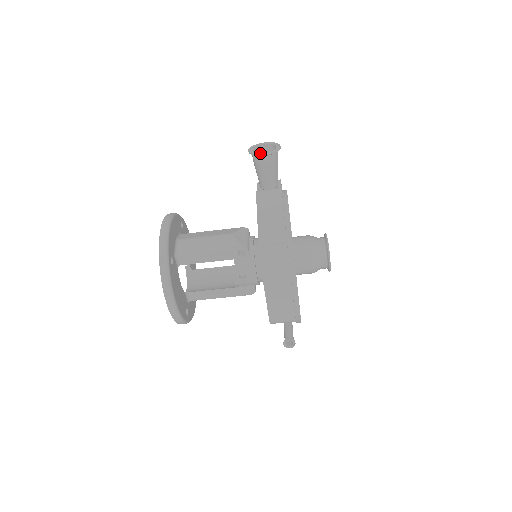
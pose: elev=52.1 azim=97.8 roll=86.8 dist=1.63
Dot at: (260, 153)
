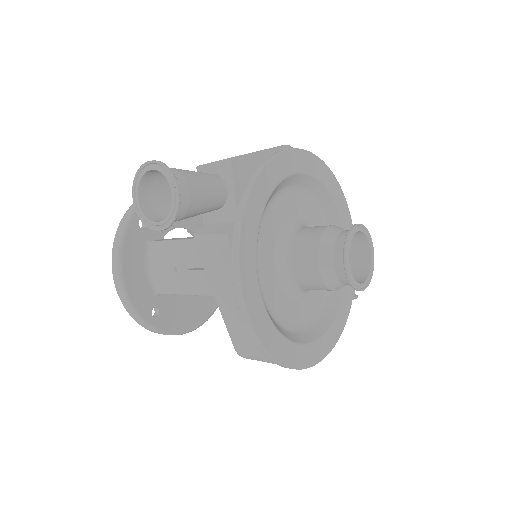
Dot at: (151, 223)
